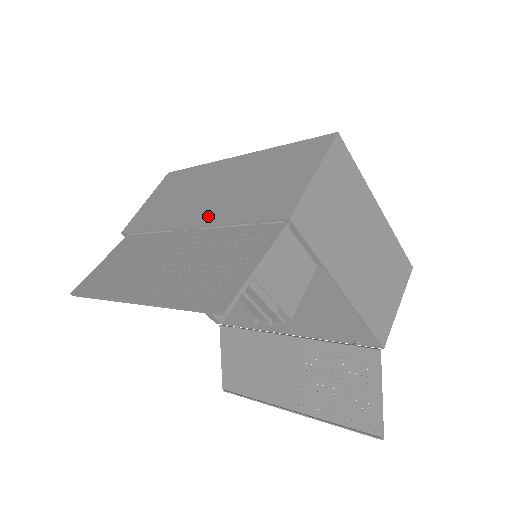
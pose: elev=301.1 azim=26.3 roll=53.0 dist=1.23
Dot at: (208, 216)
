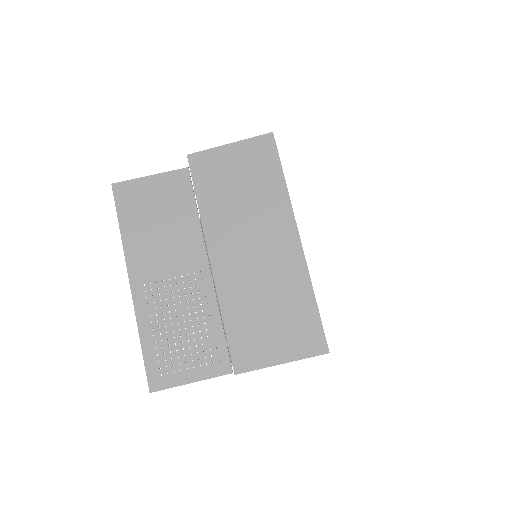
Dot at: (225, 276)
